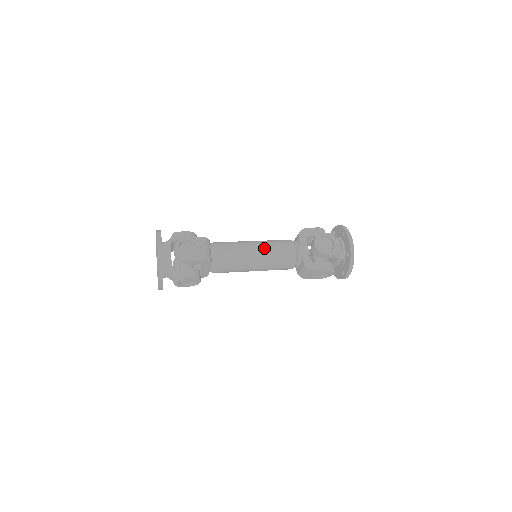
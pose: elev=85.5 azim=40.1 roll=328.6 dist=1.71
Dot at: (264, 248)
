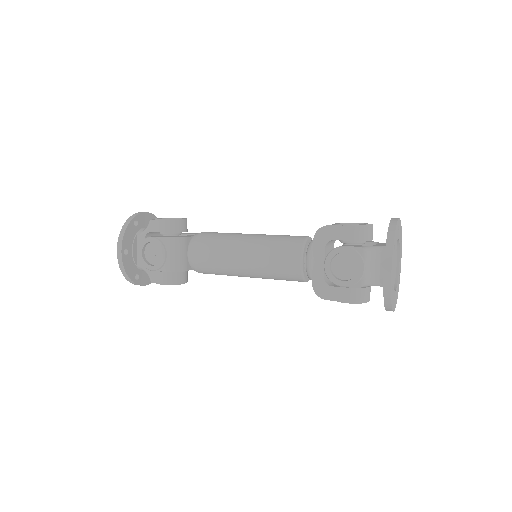
Dot at: (254, 256)
